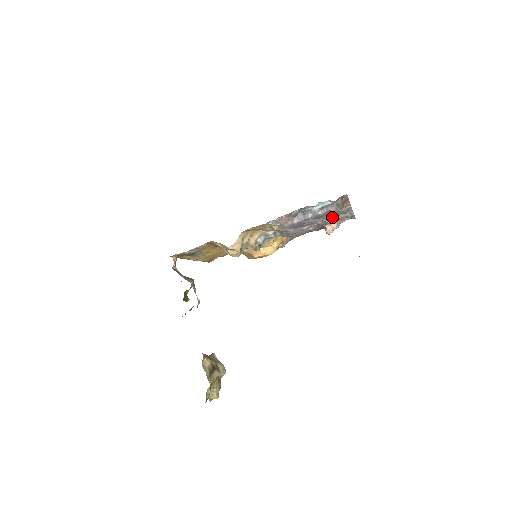
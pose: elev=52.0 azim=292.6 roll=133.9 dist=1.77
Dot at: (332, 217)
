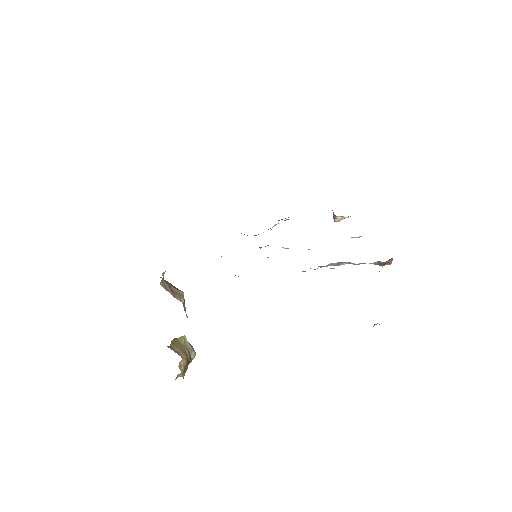
Dot at: occluded
